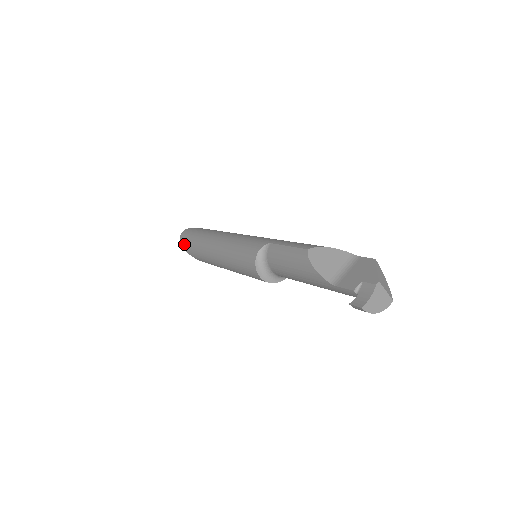
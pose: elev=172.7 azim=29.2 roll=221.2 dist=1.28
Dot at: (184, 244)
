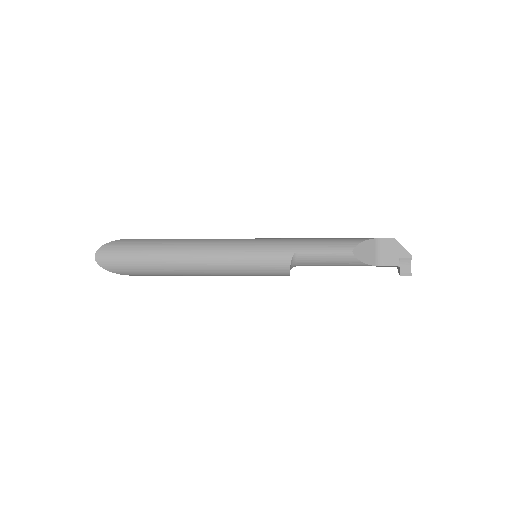
Dot at: (119, 271)
